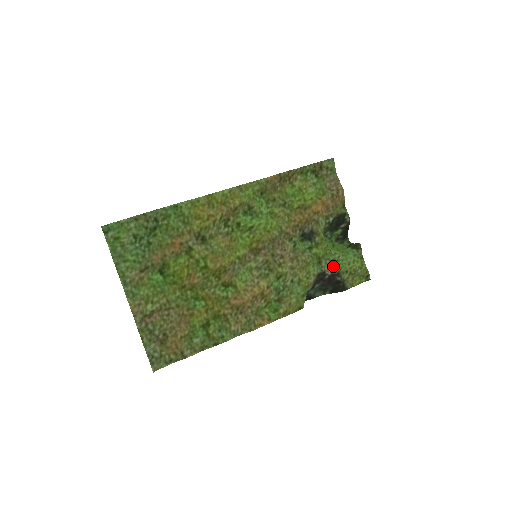
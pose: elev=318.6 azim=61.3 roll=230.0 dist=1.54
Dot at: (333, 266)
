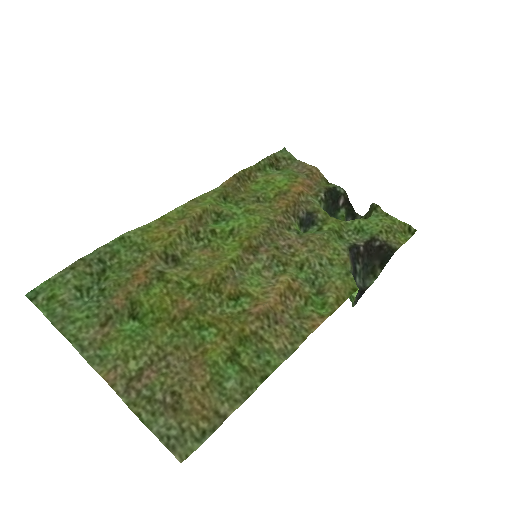
Dot at: (360, 236)
